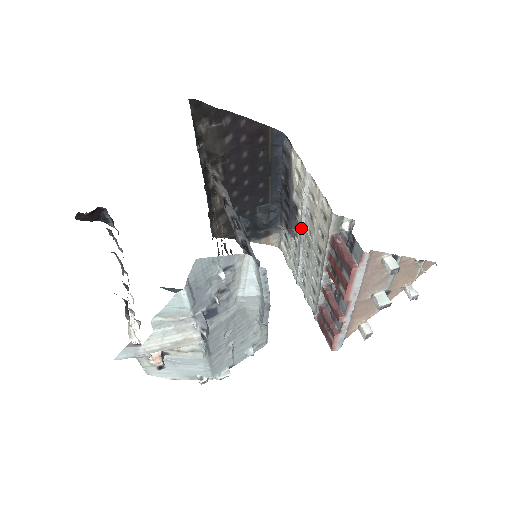
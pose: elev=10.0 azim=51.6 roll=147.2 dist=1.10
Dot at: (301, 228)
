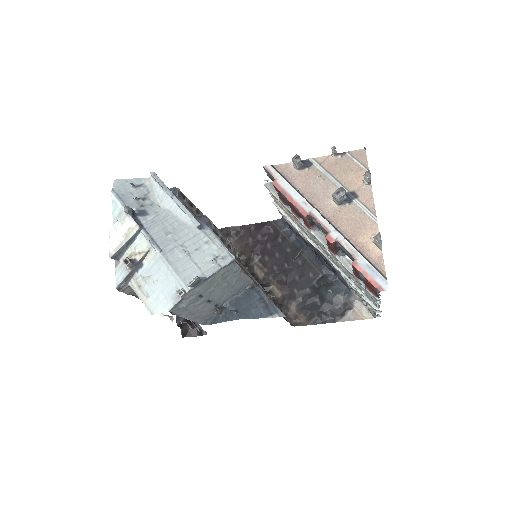
Dot at: occluded
